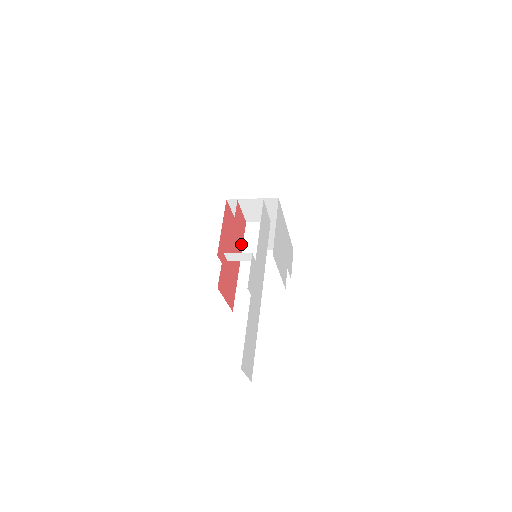
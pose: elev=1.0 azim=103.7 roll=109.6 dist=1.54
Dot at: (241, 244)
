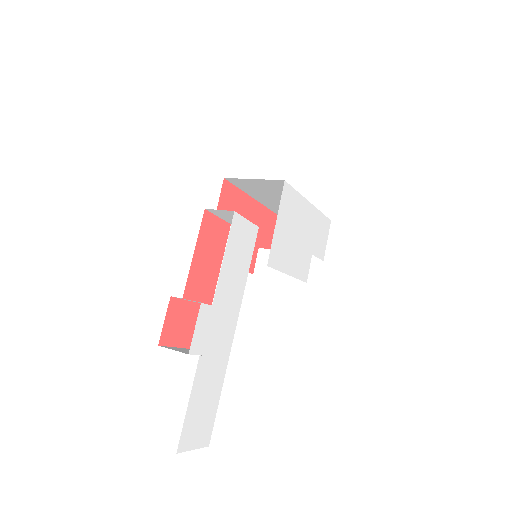
Dot at: (219, 259)
